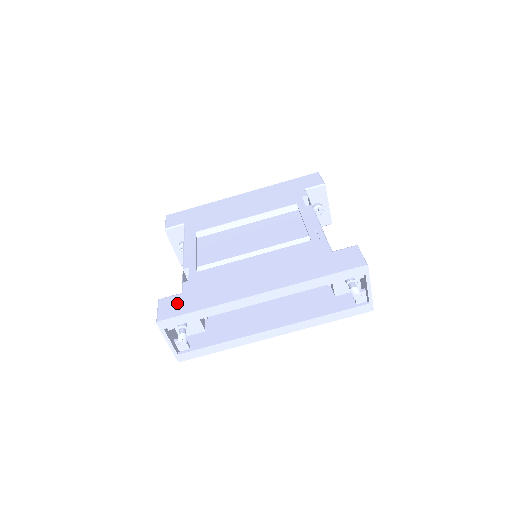
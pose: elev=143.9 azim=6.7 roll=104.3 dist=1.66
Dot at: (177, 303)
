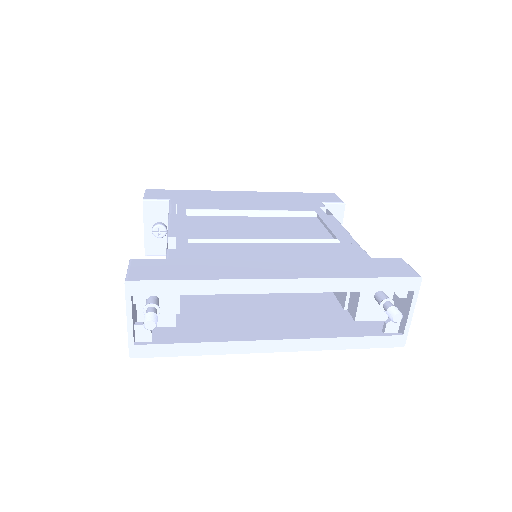
Dot at: (159, 267)
